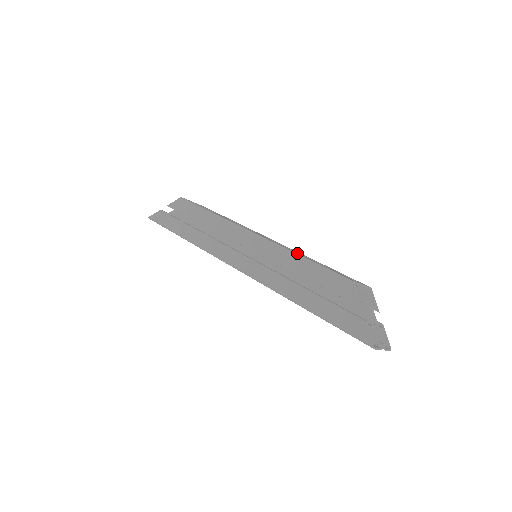
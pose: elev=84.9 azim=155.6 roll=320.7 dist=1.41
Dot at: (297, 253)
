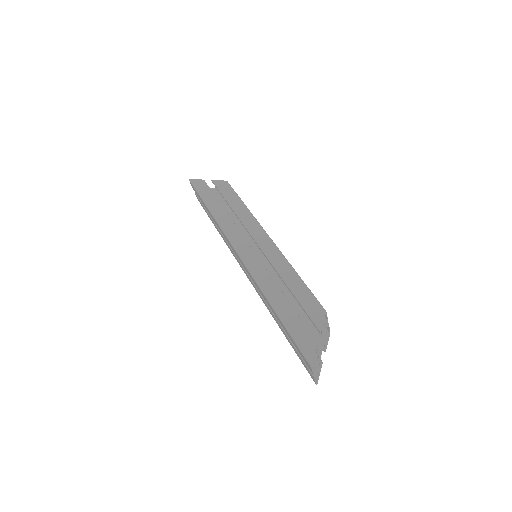
Dot at: occluded
